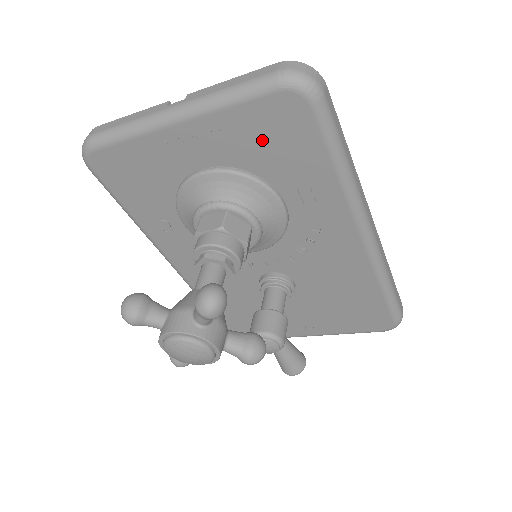
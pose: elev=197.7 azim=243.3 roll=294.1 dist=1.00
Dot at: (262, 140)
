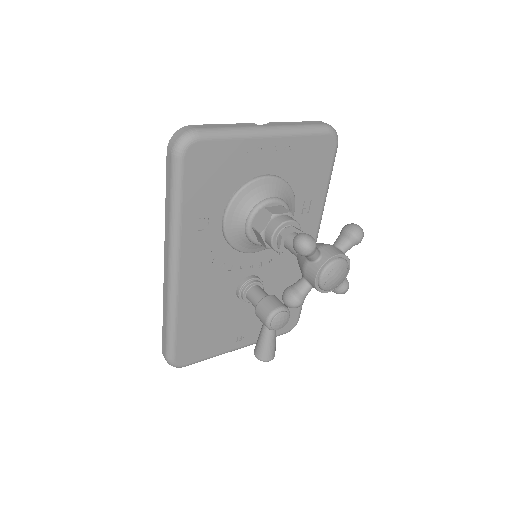
Dot at: (305, 162)
